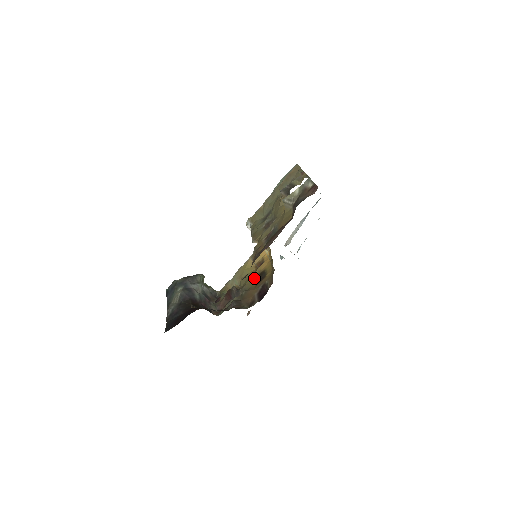
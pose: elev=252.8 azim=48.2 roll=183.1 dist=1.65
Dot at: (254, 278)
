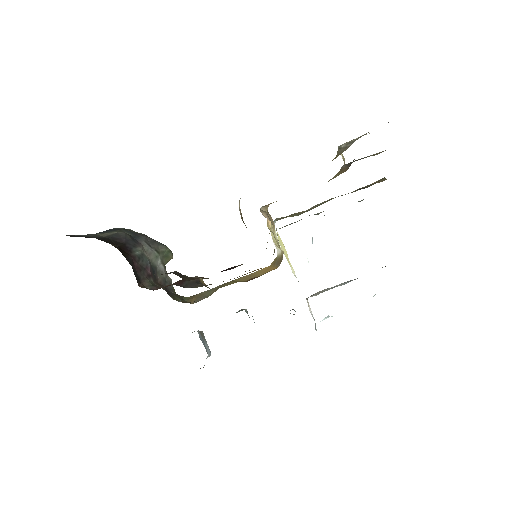
Dot at: occluded
